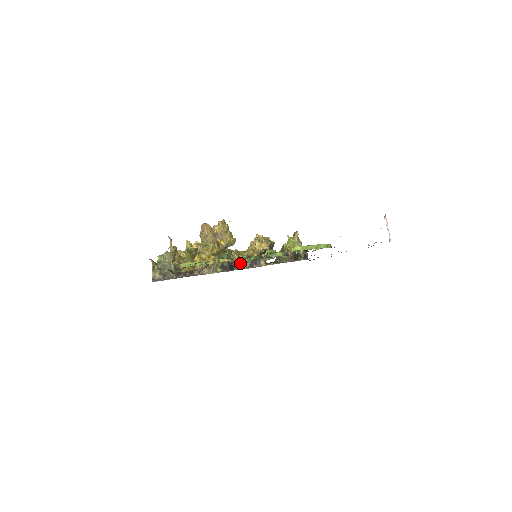
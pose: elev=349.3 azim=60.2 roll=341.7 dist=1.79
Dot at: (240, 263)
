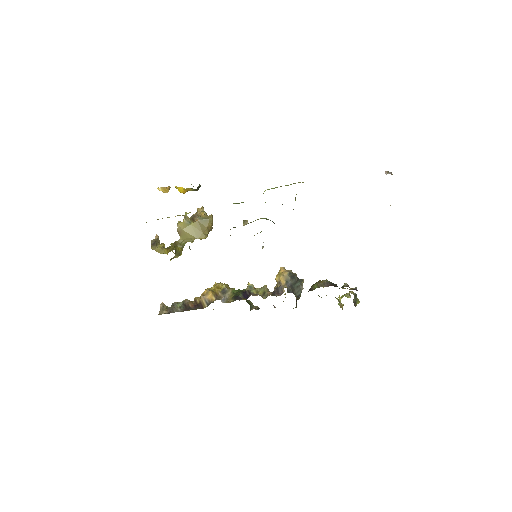
Dot at: (257, 292)
